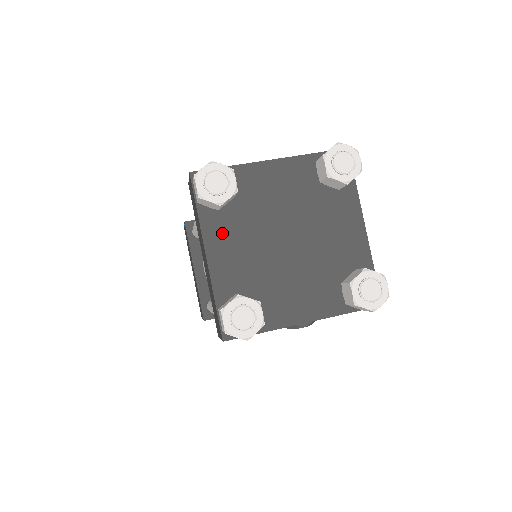
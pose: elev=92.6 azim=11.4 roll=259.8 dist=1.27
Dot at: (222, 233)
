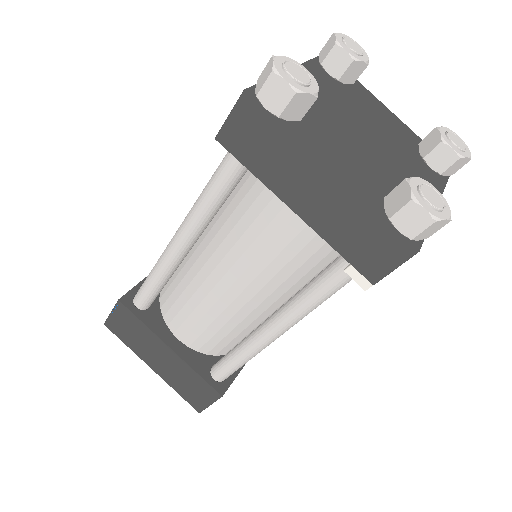
Dot at: (321, 143)
